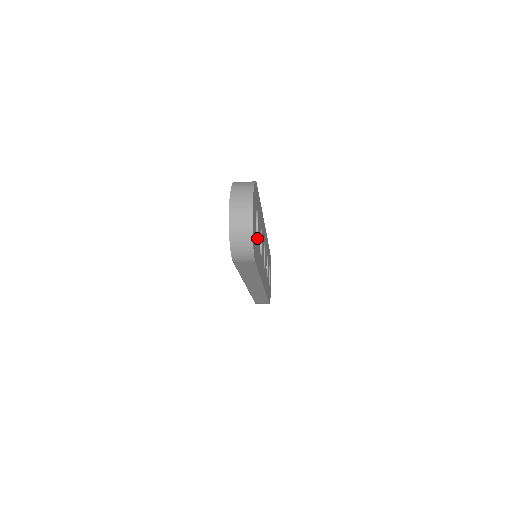
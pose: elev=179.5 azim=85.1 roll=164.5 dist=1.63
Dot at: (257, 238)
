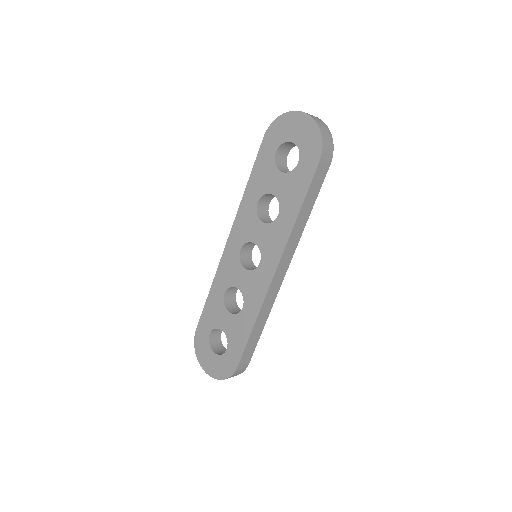
Dot at: occluded
